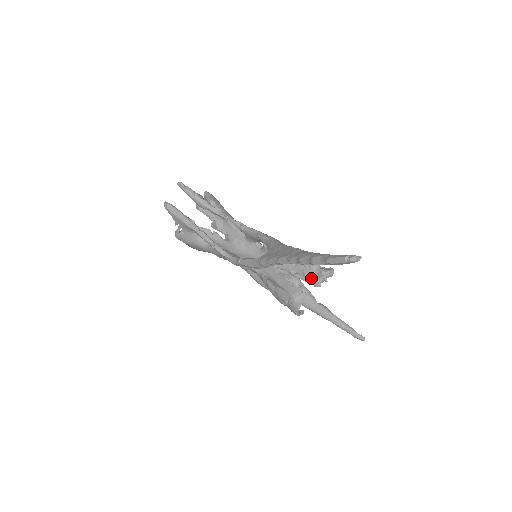
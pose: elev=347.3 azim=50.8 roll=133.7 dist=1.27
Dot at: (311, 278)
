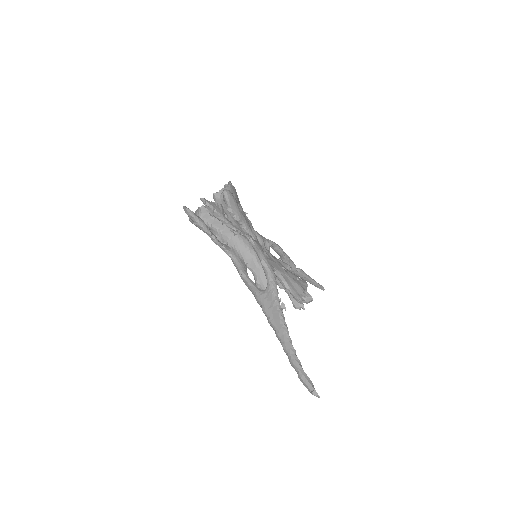
Dot at: (293, 302)
